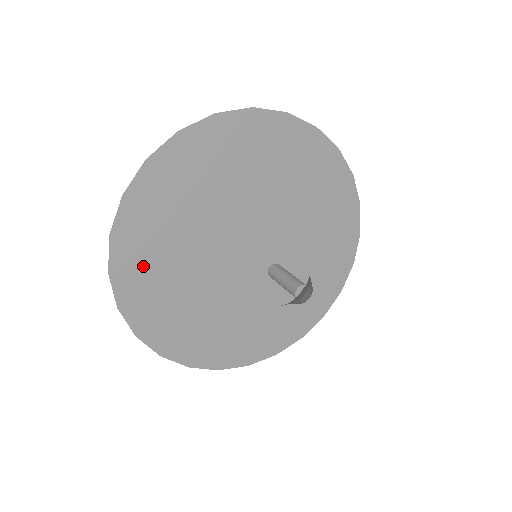
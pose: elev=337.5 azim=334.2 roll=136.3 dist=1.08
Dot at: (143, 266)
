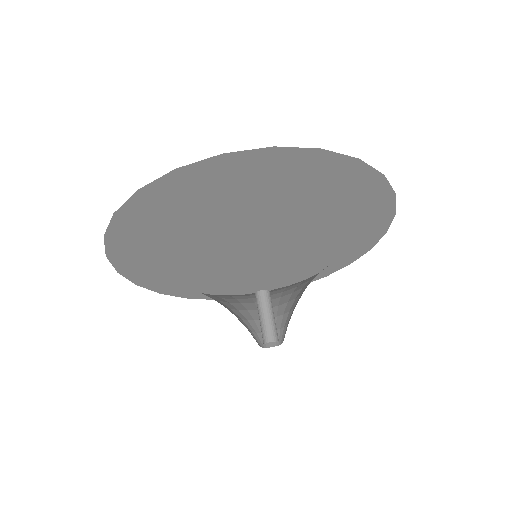
Dot at: (141, 237)
